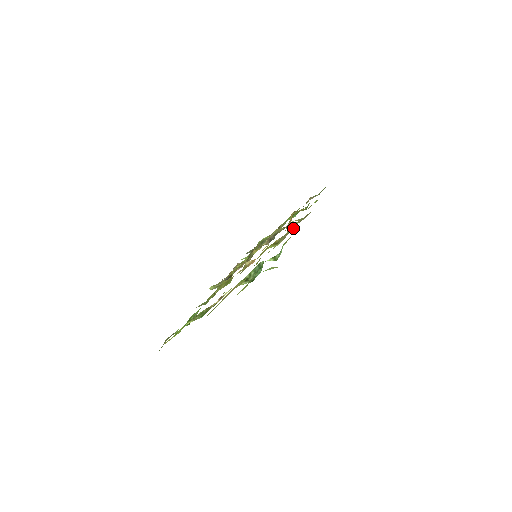
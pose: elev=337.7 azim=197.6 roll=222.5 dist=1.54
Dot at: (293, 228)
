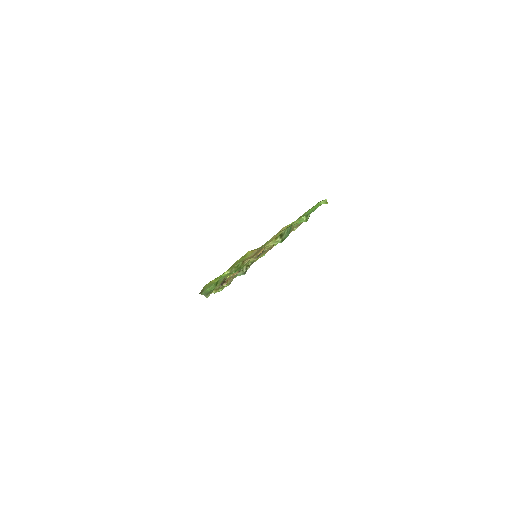
Dot at: (293, 228)
